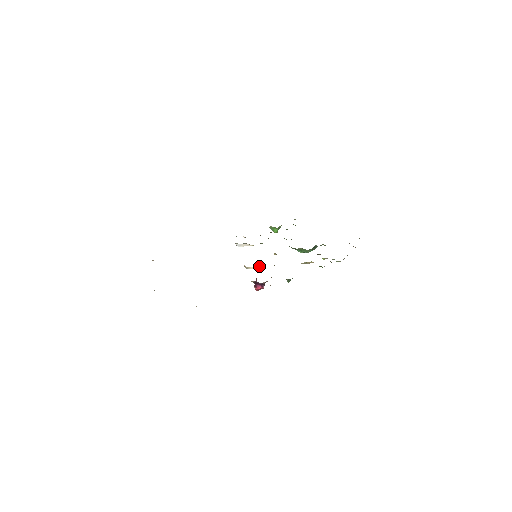
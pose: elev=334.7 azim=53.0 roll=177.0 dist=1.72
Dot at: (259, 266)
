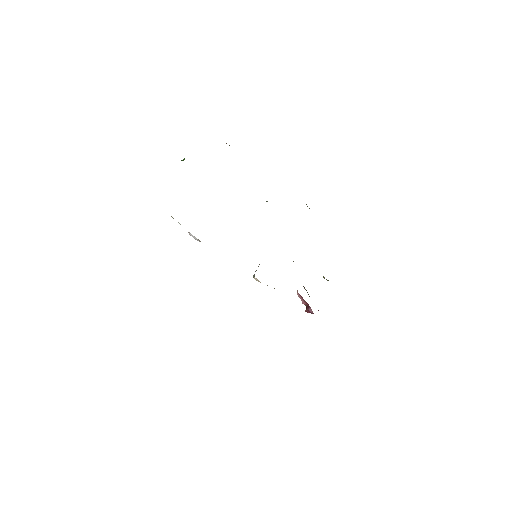
Dot at: occluded
